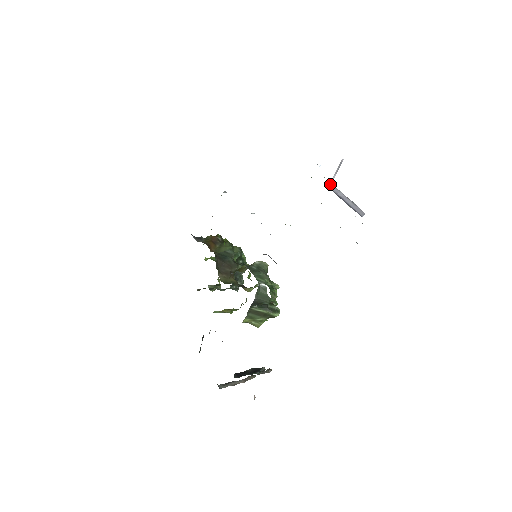
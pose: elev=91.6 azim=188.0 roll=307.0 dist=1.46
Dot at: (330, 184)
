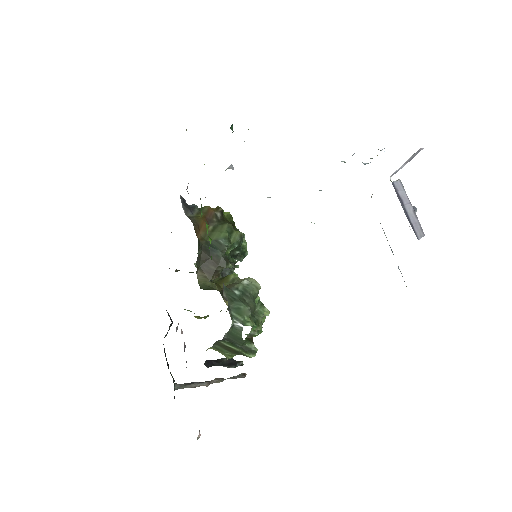
Dot at: (393, 173)
